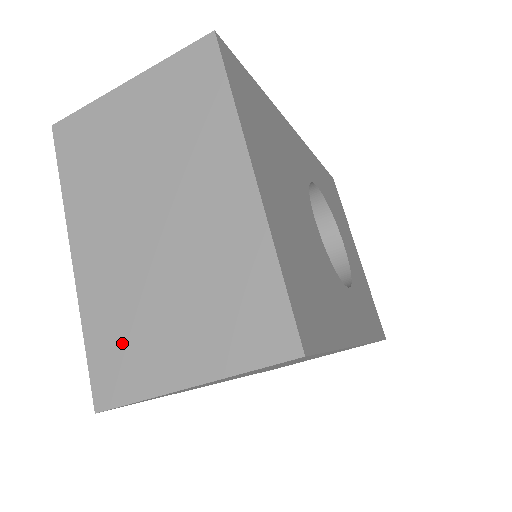
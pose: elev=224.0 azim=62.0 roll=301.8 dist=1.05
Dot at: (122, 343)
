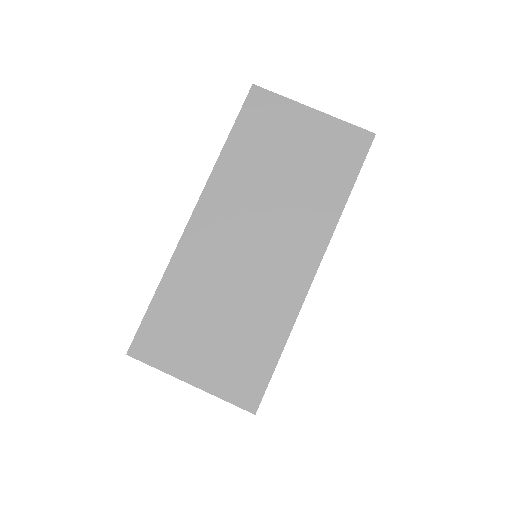
Dot at: occluded
